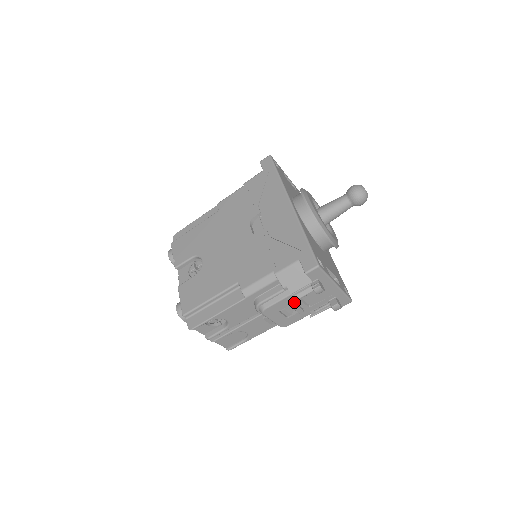
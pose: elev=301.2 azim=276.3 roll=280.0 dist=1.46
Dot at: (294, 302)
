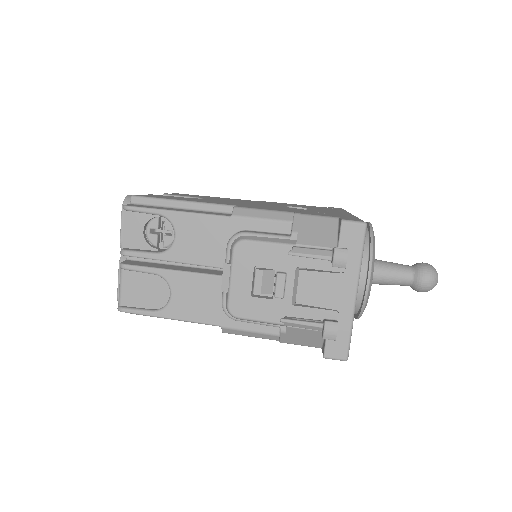
Dot at: (285, 268)
